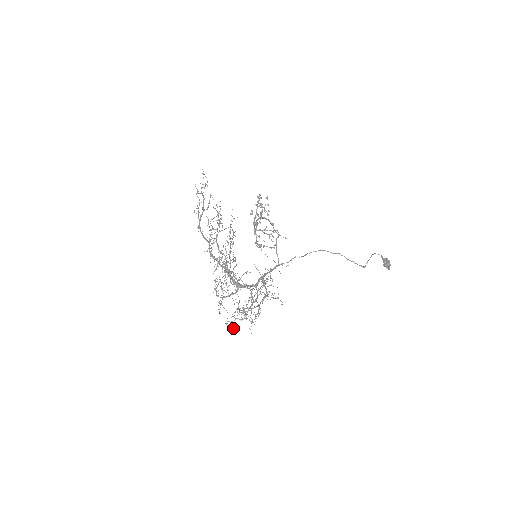
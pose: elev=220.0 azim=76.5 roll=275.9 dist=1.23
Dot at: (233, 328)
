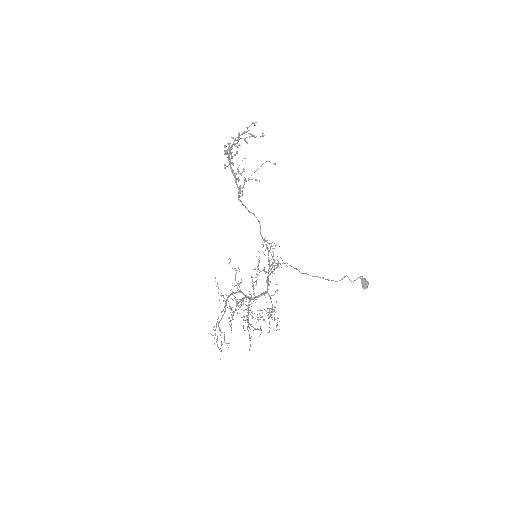
Dot at: (261, 310)
